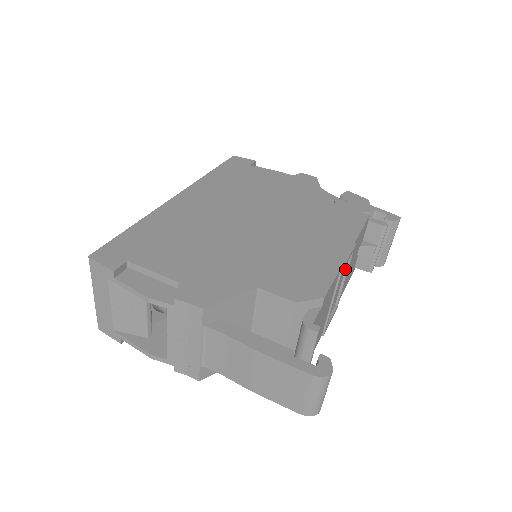
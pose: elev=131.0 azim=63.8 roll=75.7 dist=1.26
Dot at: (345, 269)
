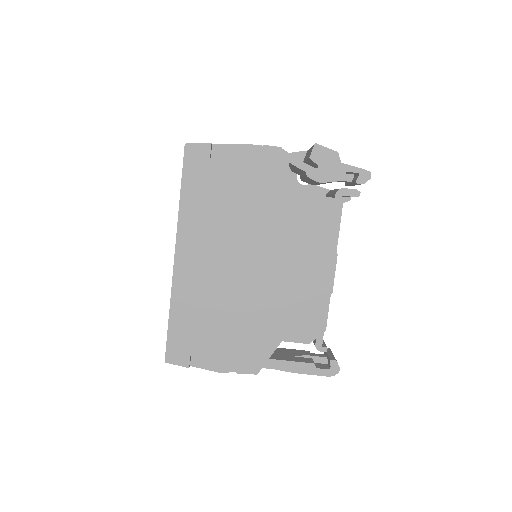
Dot at: occluded
